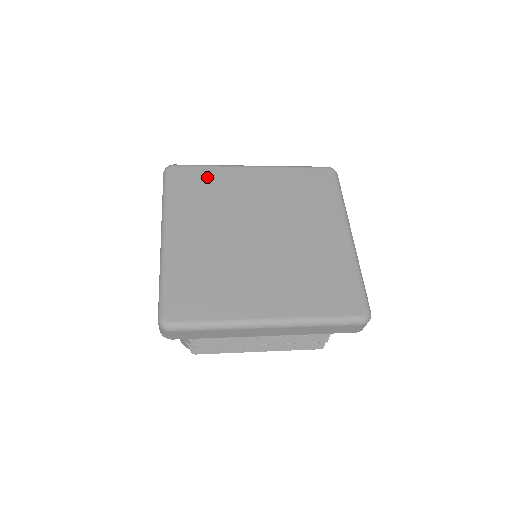
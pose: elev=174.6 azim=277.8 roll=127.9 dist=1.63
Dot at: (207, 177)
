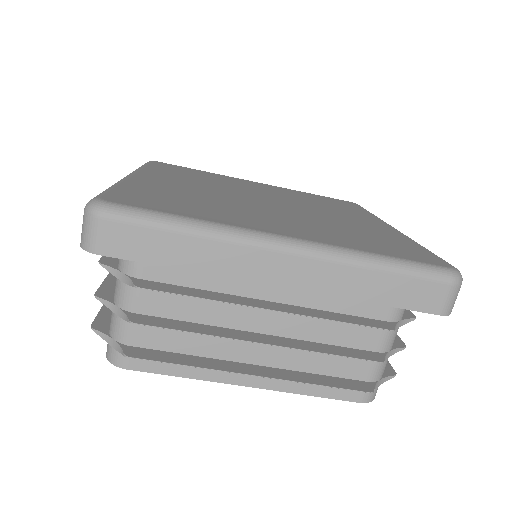
Dot at: (199, 172)
